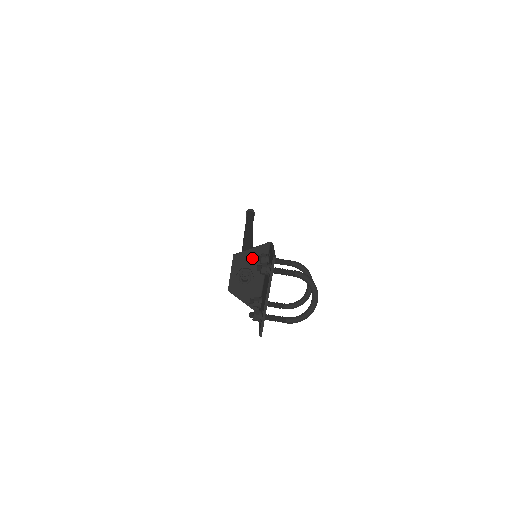
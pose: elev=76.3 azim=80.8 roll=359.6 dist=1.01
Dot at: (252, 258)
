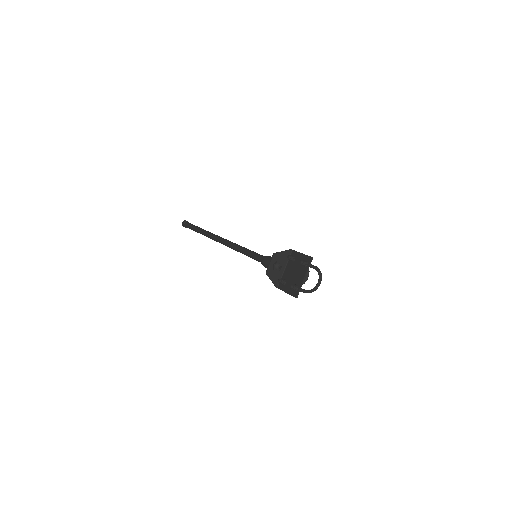
Dot at: (282, 257)
